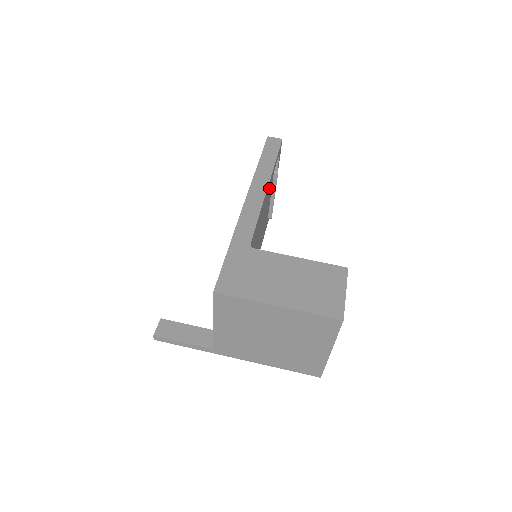
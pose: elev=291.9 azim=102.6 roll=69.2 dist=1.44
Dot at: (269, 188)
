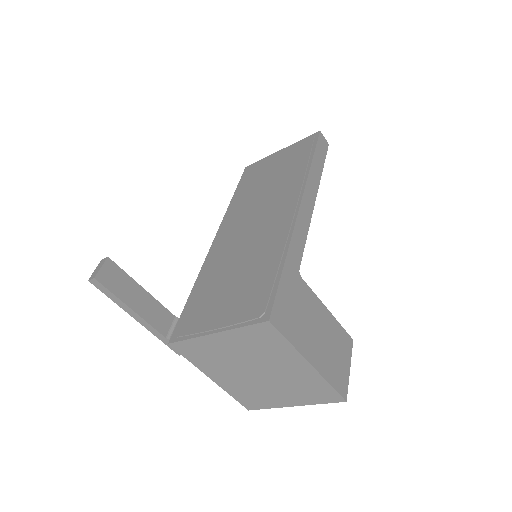
Dot at: occluded
